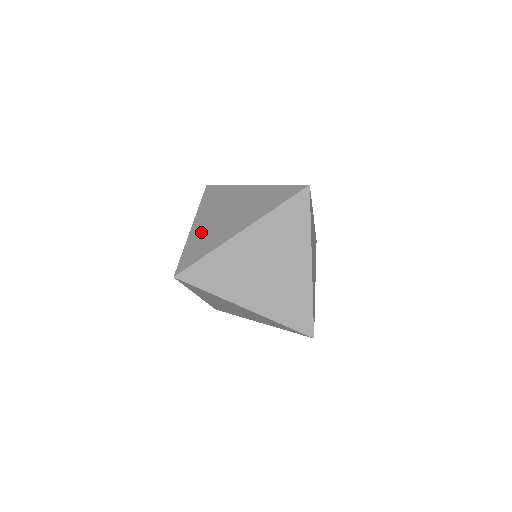
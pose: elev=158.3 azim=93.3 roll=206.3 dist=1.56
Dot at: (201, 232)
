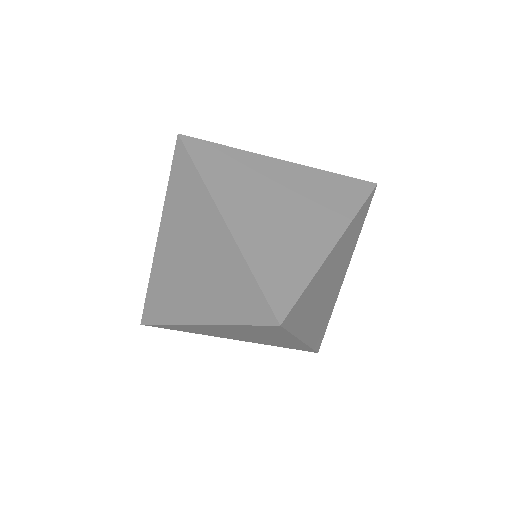
Dot at: (164, 268)
